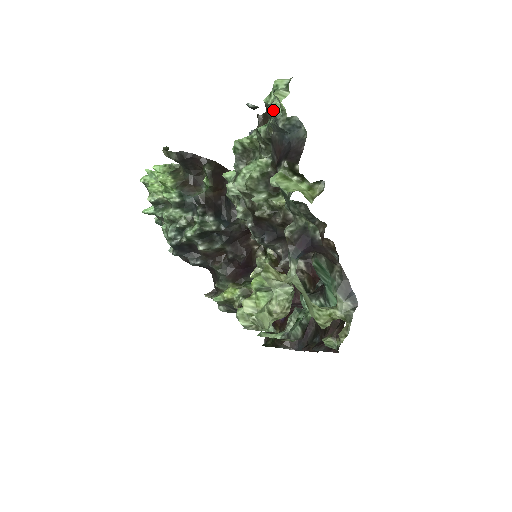
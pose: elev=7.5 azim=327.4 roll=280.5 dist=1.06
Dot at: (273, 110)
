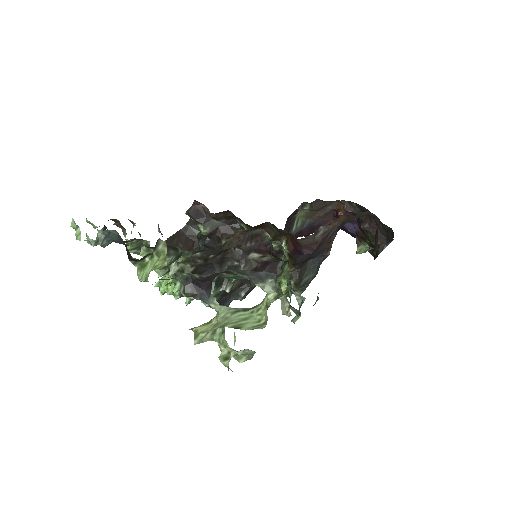
Dot at: (91, 243)
